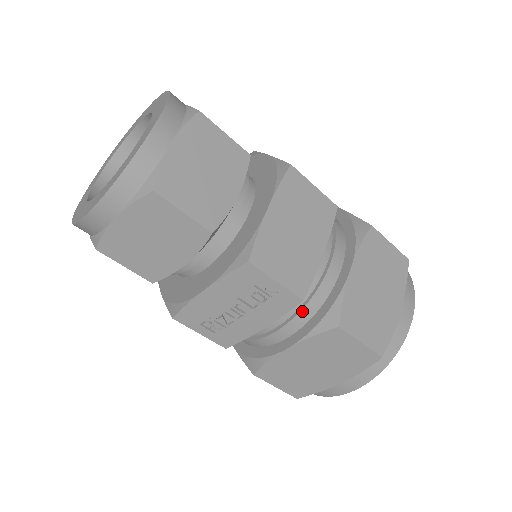
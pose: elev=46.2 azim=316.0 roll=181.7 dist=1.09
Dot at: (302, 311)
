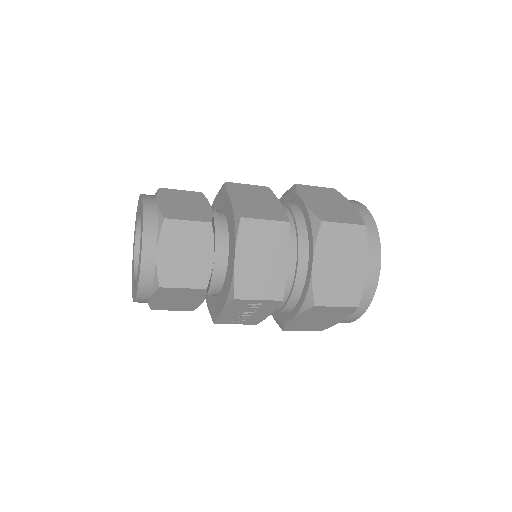
Dot at: (290, 298)
